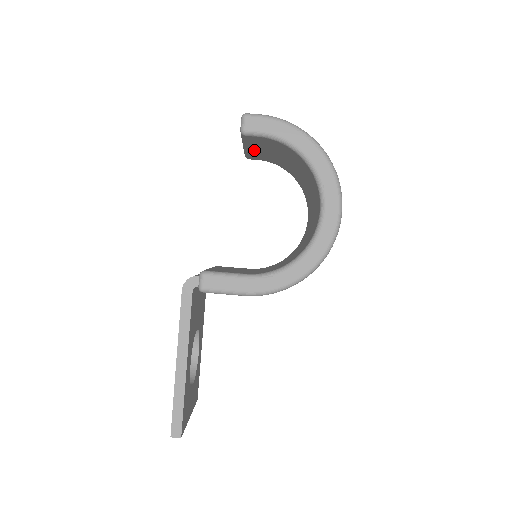
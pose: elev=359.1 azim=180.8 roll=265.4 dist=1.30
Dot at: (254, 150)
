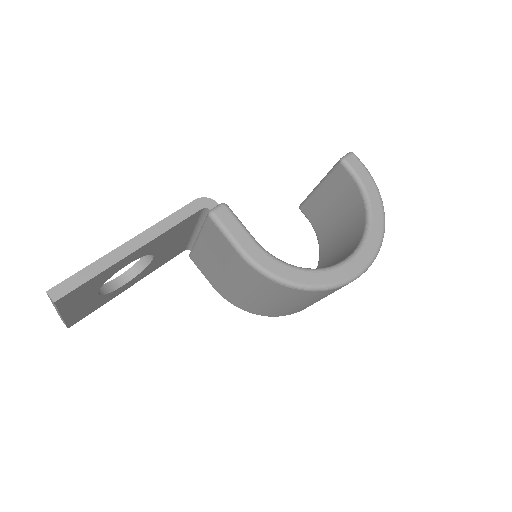
Dot at: (321, 196)
